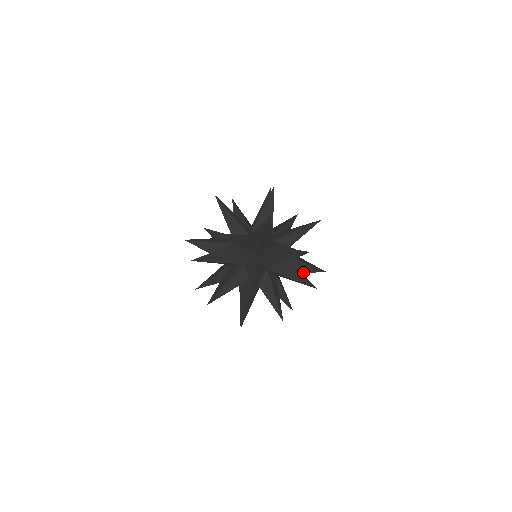
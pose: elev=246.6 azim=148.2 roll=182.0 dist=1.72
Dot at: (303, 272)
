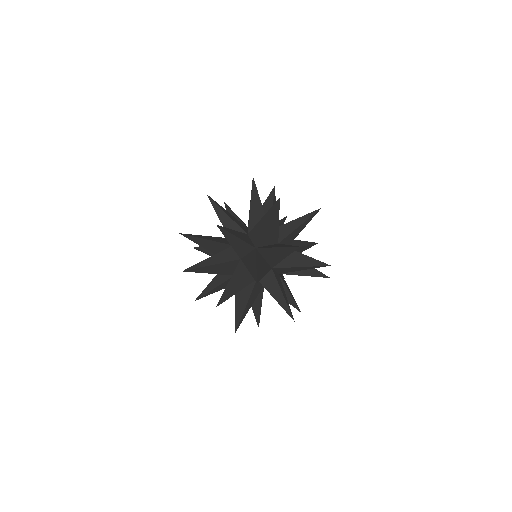
Dot at: (300, 252)
